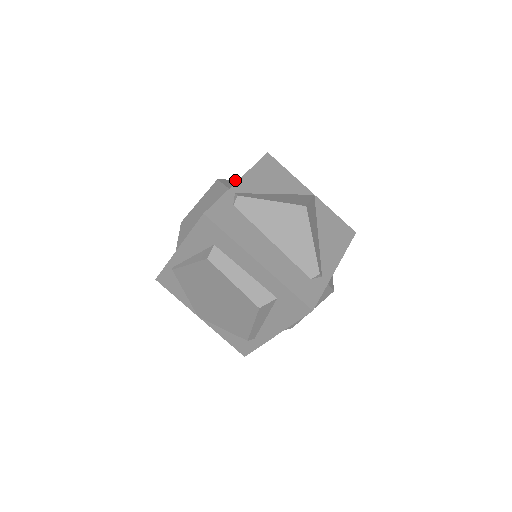
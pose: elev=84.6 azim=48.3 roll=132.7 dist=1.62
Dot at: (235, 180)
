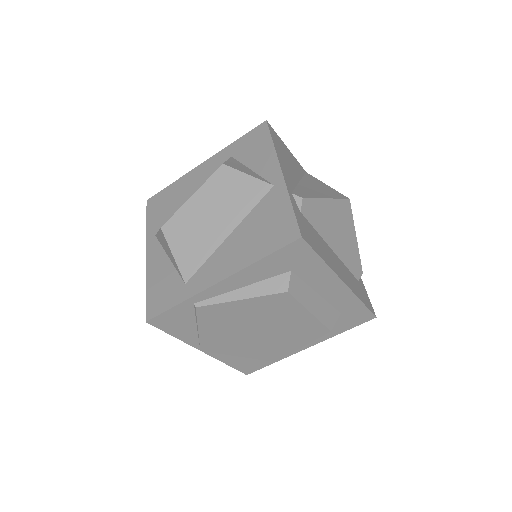
Dot at: (232, 160)
